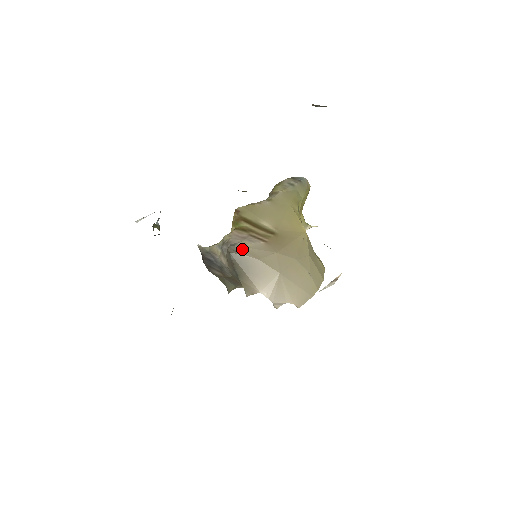
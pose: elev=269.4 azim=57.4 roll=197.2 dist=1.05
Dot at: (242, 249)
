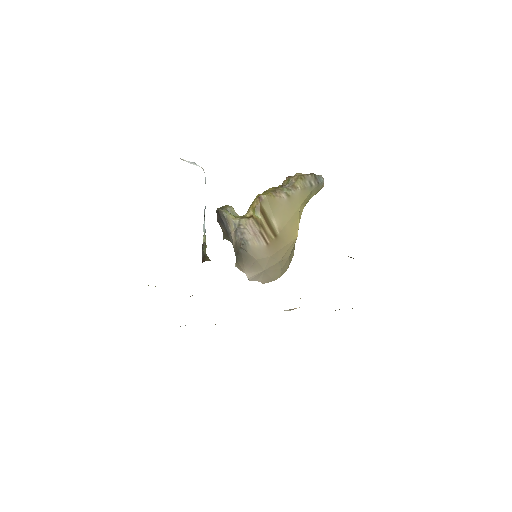
Dot at: (250, 249)
